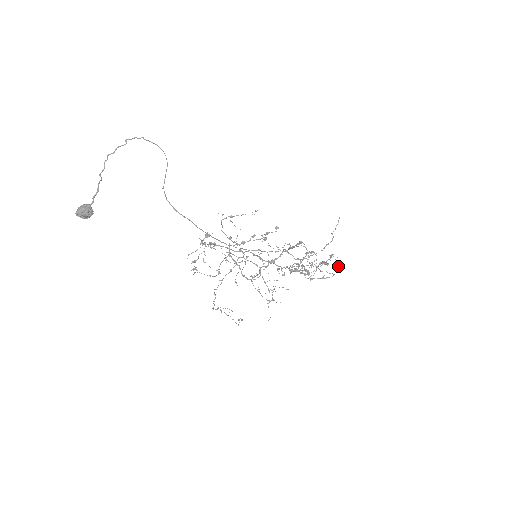
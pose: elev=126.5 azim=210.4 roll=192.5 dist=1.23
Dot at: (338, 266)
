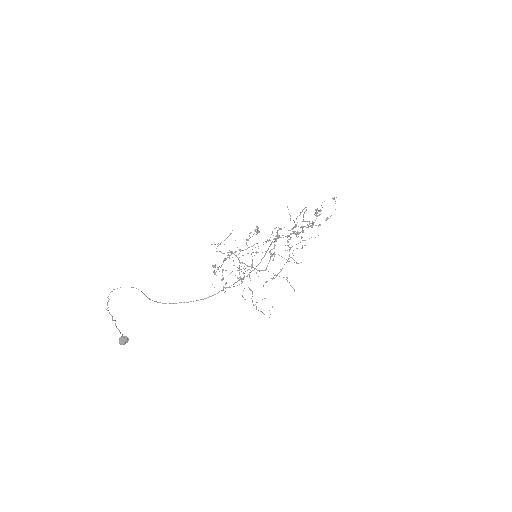
Dot at: occluded
